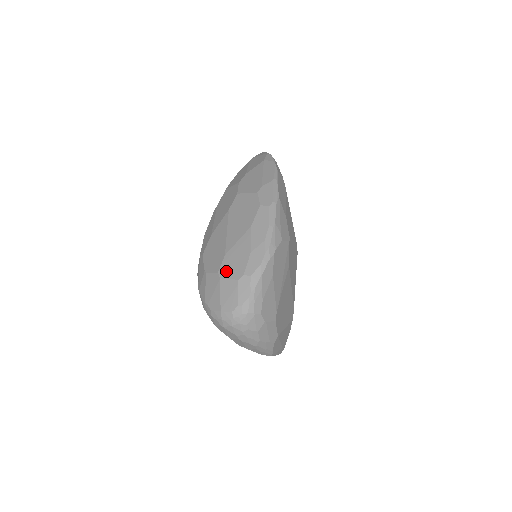
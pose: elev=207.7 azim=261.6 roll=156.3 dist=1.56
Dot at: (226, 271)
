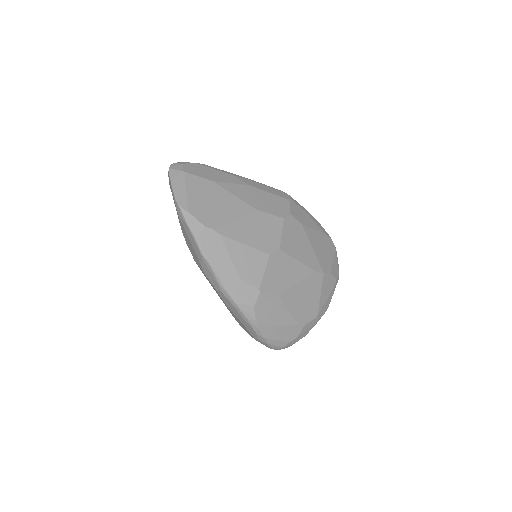
Dot at: occluded
